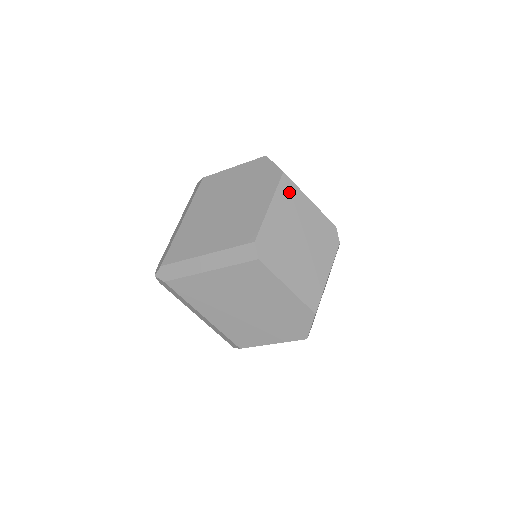
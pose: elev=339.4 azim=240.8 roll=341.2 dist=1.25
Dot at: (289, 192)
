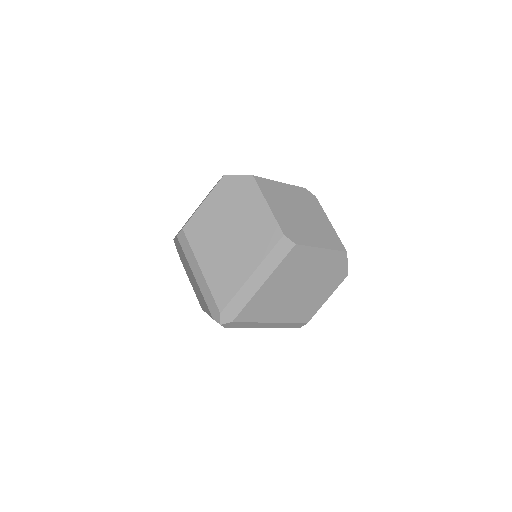
Dot at: (267, 186)
